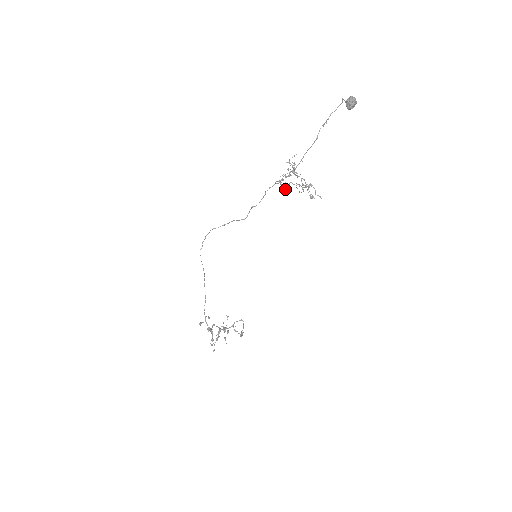
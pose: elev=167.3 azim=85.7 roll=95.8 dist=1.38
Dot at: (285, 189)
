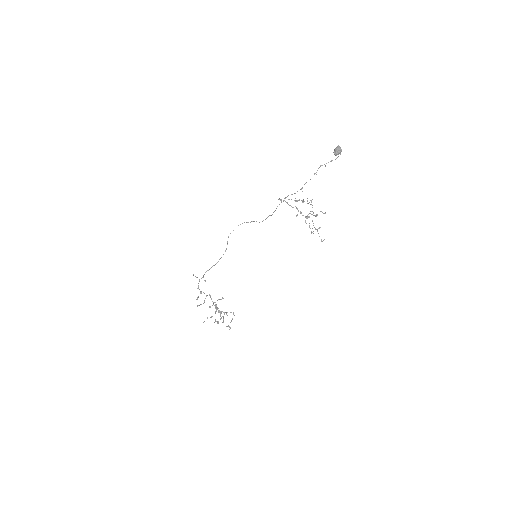
Dot at: (278, 199)
